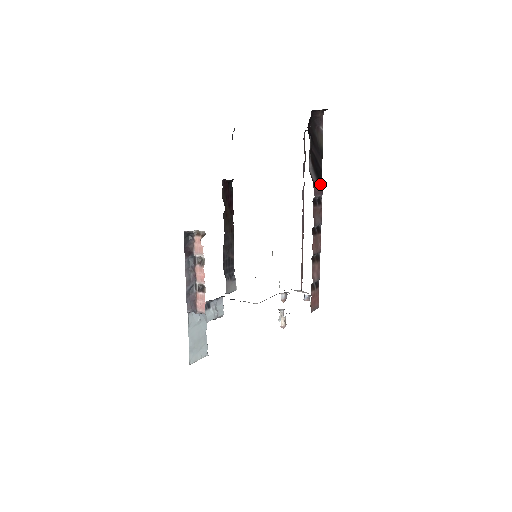
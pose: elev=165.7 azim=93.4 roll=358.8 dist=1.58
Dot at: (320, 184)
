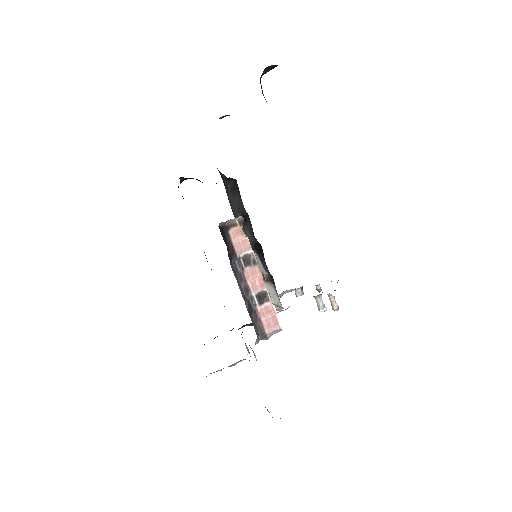
Dot at: occluded
